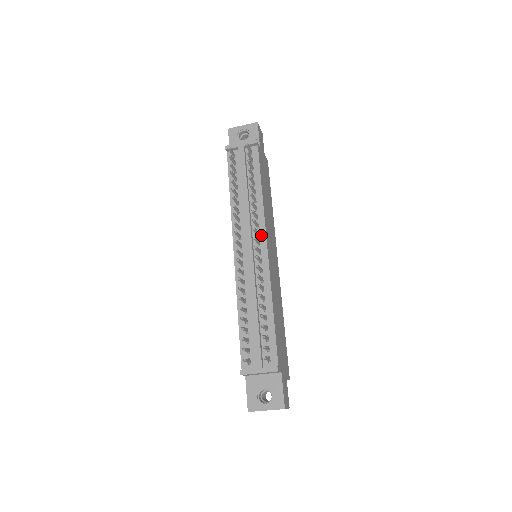
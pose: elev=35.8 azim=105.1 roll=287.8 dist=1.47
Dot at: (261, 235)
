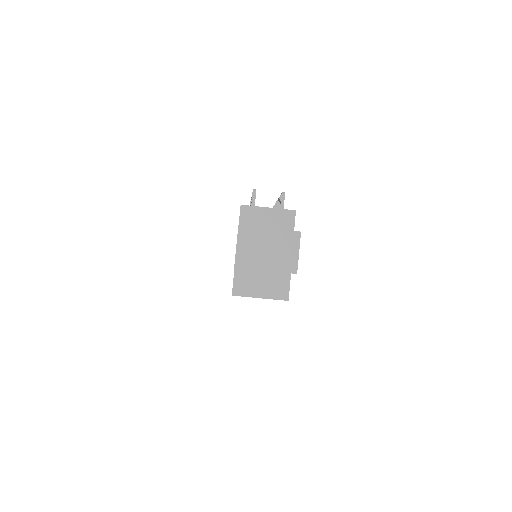
Dot at: occluded
